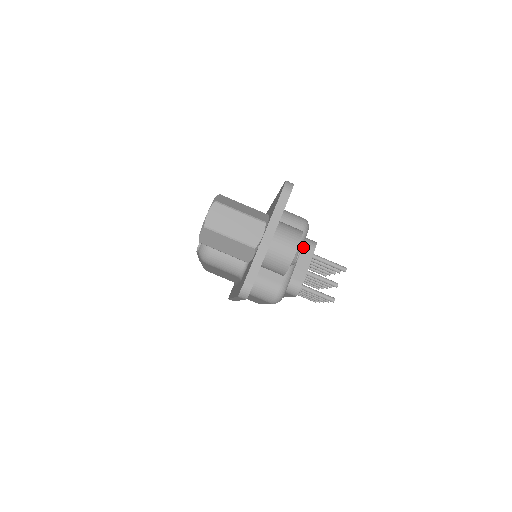
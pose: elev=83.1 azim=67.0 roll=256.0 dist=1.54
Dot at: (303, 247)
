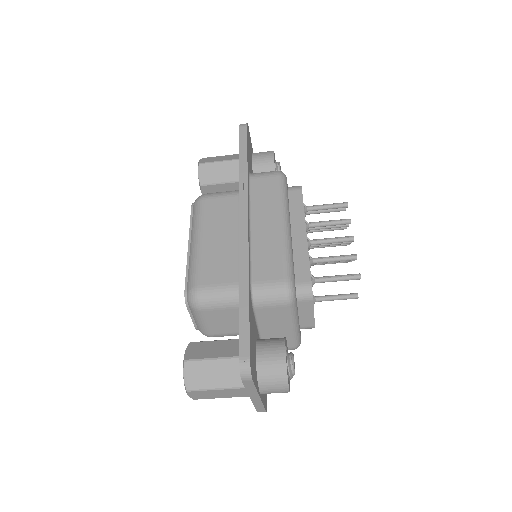
Dot at: (299, 304)
